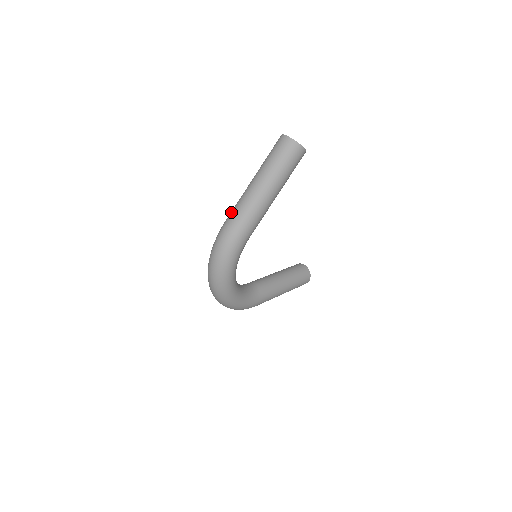
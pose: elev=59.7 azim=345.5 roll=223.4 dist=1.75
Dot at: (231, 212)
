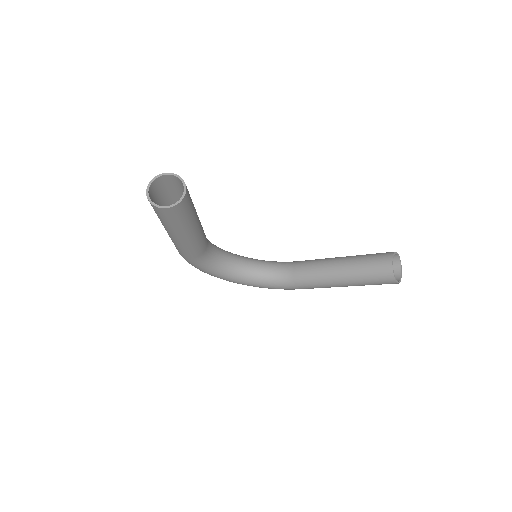
Dot at: occluded
